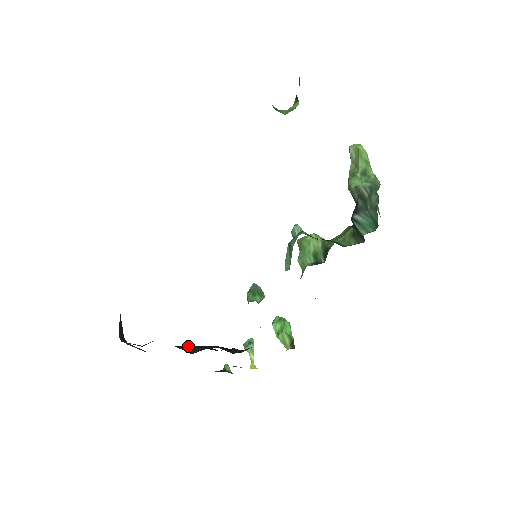
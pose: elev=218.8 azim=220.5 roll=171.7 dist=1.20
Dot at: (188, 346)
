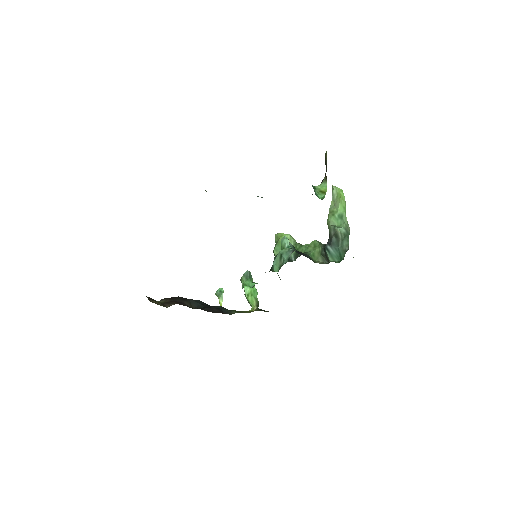
Dot at: (188, 300)
